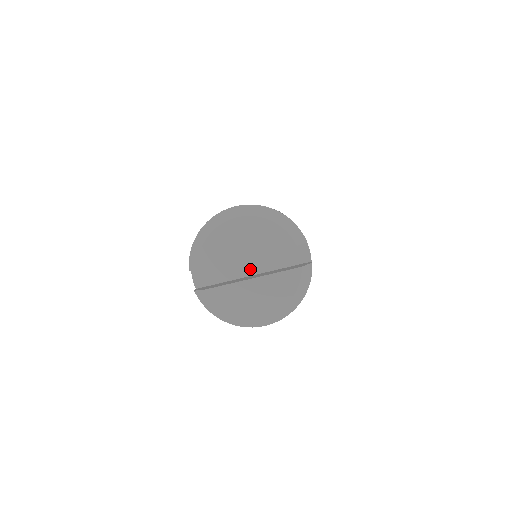
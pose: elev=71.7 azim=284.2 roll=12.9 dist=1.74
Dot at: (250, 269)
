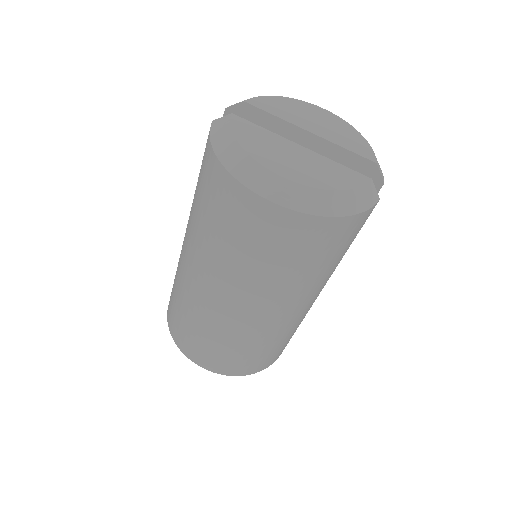
Dot at: occluded
